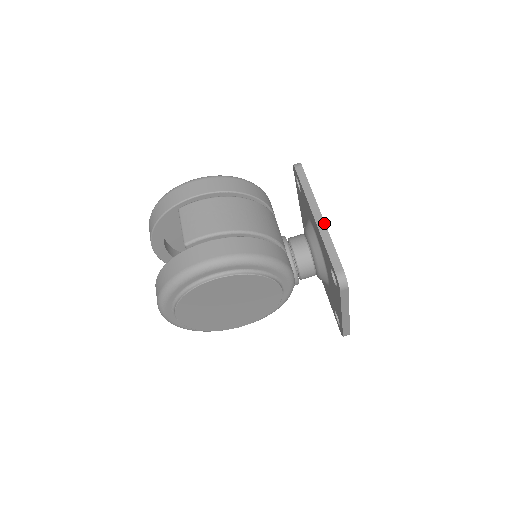
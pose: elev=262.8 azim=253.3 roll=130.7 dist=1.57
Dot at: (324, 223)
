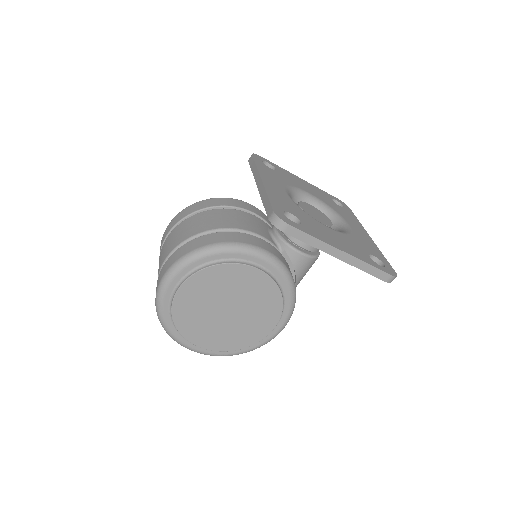
Dot at: (262, 185)
